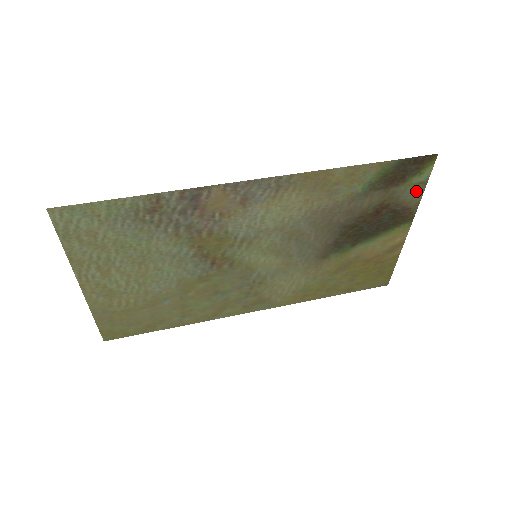
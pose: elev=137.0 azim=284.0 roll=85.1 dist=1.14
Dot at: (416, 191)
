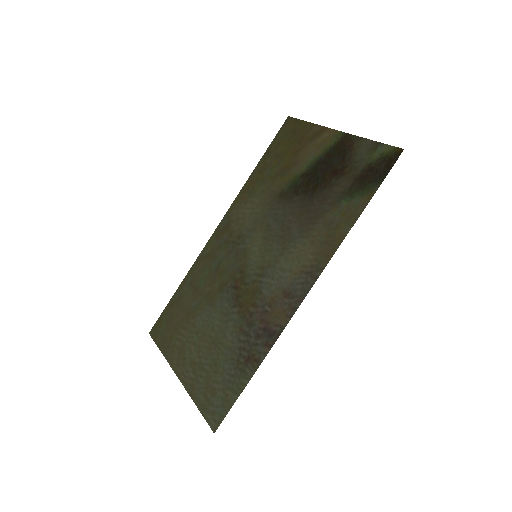
Dot at: (368, 148)
